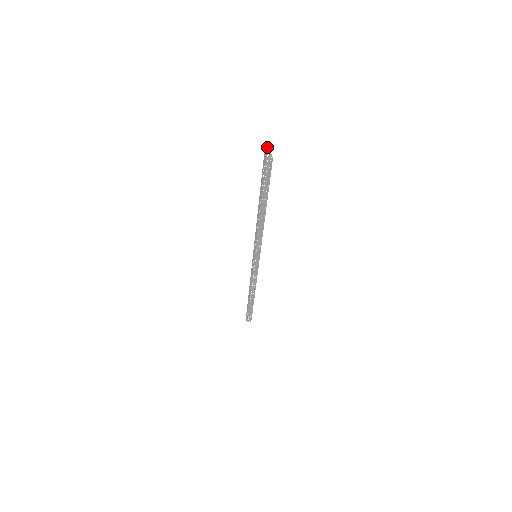
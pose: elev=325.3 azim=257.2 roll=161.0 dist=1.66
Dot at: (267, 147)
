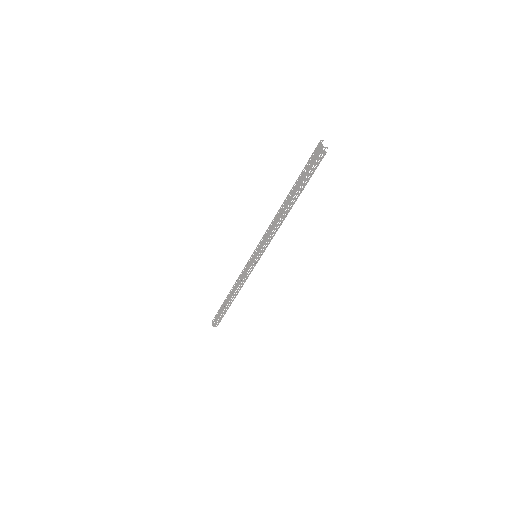
Dot at: (322, 140)
